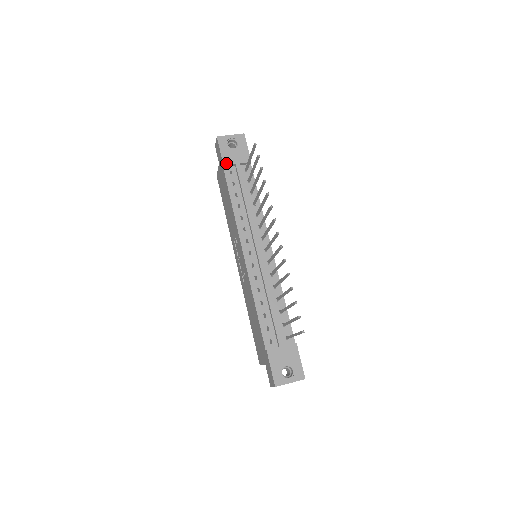
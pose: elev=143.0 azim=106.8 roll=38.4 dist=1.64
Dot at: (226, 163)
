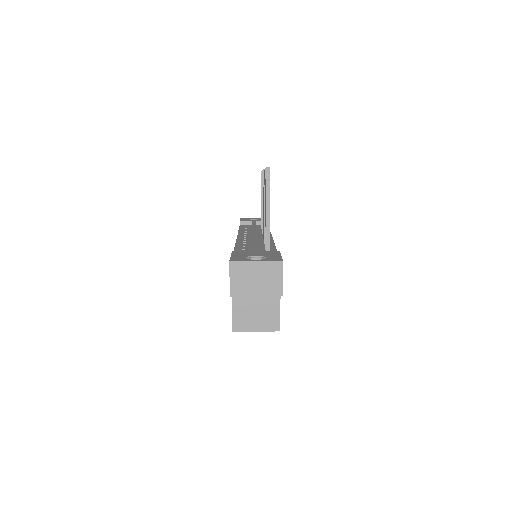
Dot at: (243, 221)
